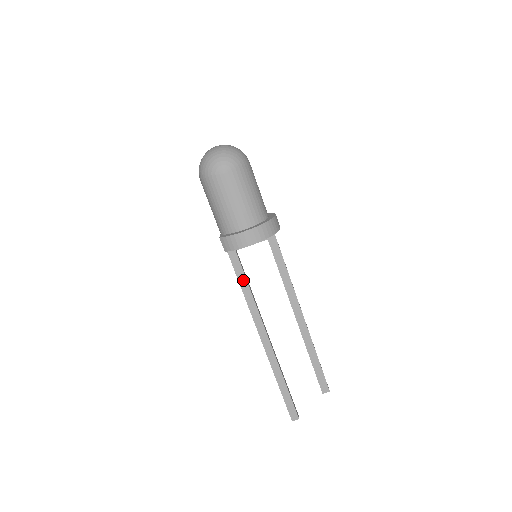
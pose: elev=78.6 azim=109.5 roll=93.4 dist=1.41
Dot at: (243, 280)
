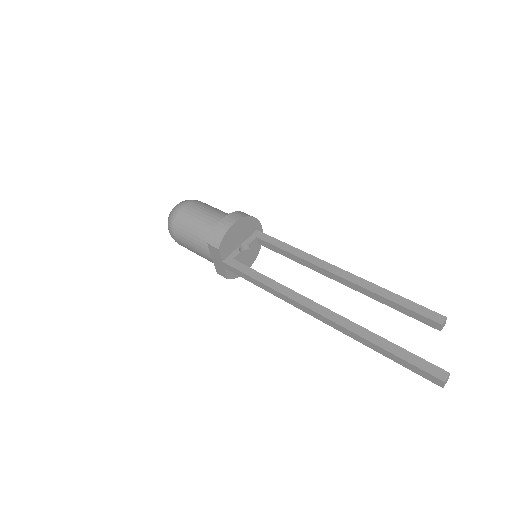
Dot at: (256, 275)
